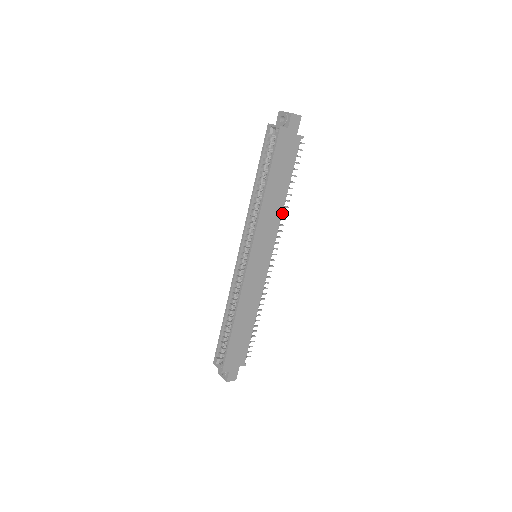
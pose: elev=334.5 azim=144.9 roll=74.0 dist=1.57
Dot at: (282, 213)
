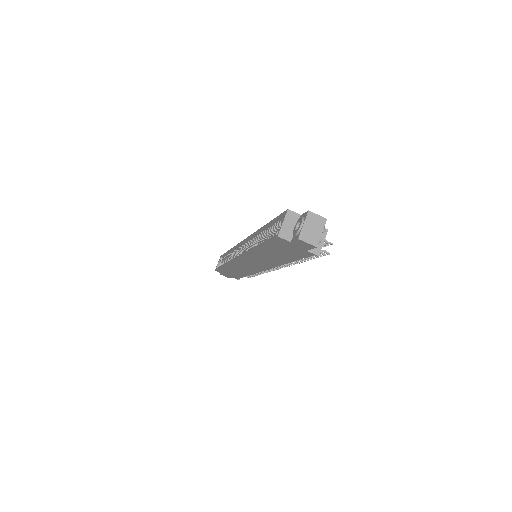
Dot at: occluded
